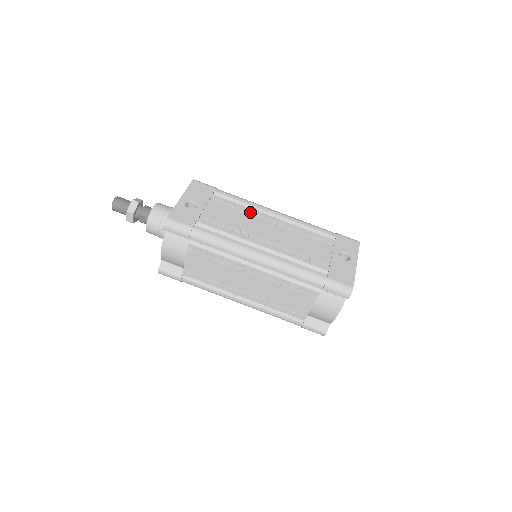
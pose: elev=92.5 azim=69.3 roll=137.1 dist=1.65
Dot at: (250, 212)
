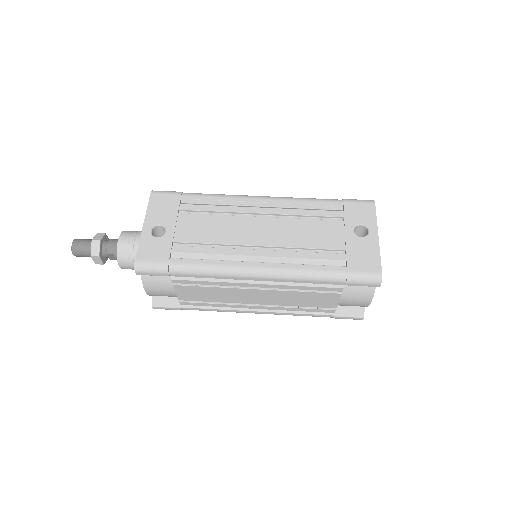
Dot at: (231, 212)
